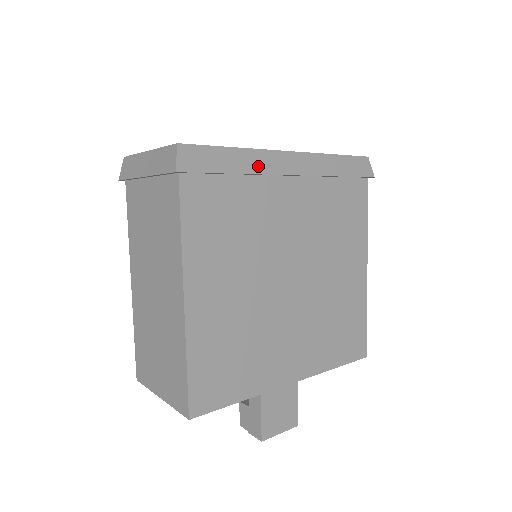
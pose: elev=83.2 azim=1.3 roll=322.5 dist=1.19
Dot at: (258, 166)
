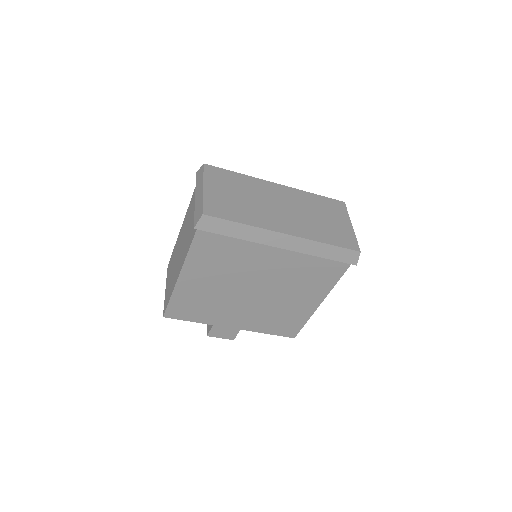
Dot at: (255, 237)
